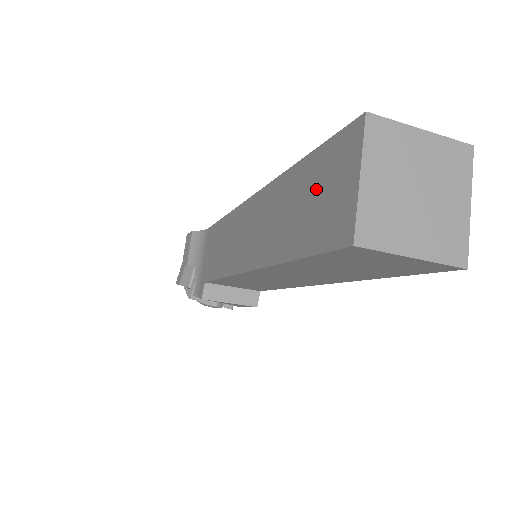
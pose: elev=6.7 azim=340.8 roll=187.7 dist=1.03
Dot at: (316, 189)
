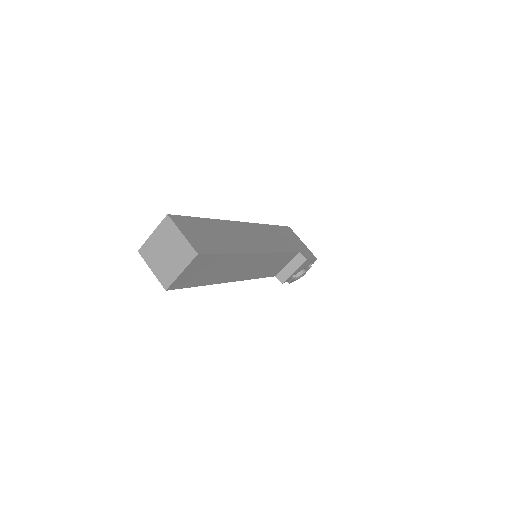
Dot at: occluded
